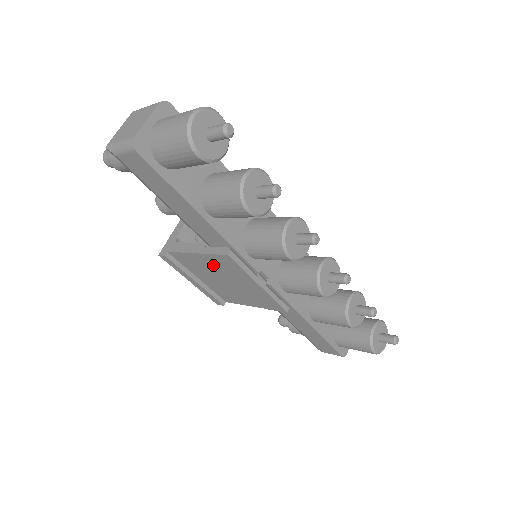
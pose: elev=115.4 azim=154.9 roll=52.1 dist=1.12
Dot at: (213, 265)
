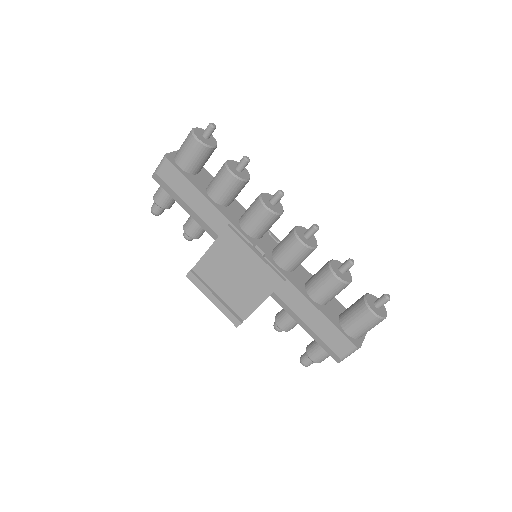
Dot at: (222, 255)
